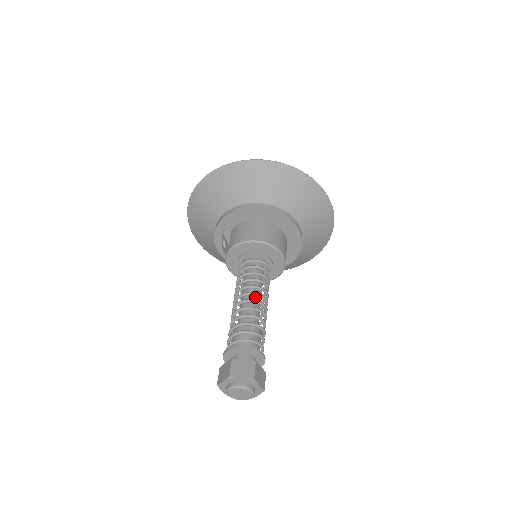
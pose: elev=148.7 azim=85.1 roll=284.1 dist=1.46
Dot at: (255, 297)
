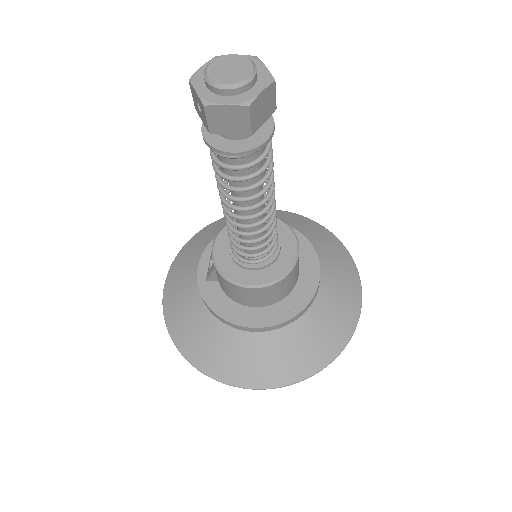
Dot at: occluded
